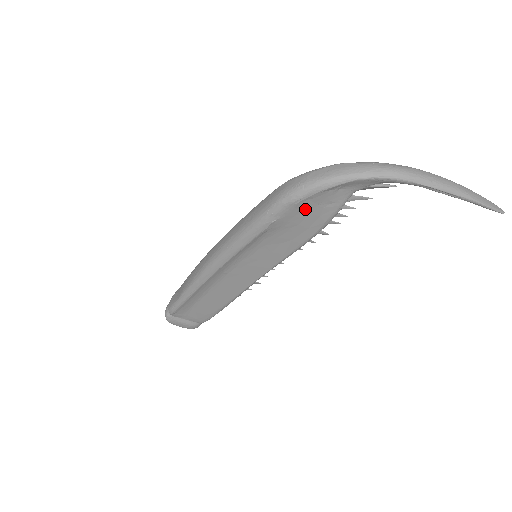
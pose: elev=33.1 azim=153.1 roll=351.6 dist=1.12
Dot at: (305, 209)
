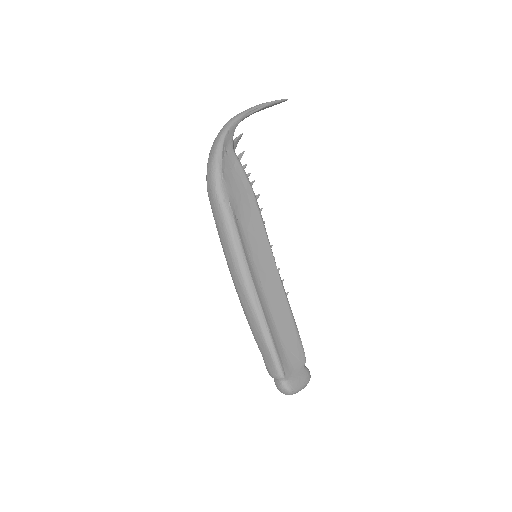
Dot at: (230, 180)
